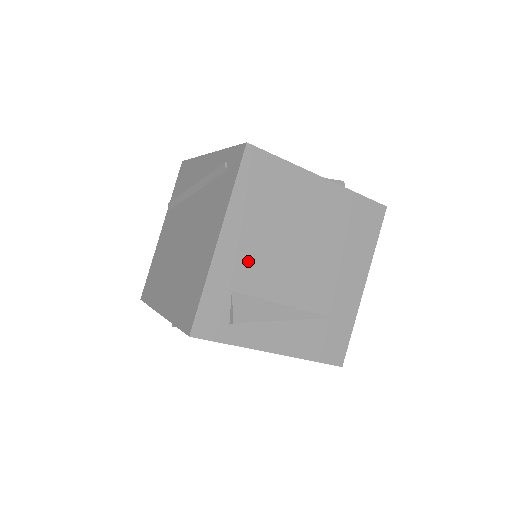
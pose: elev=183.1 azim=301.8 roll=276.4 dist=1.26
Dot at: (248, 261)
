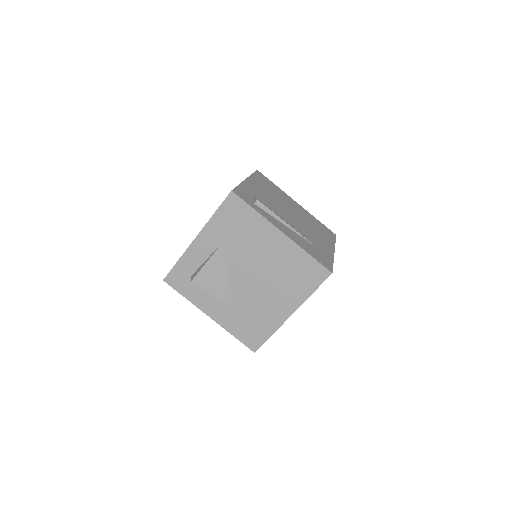
Dot at: (262, 195)
